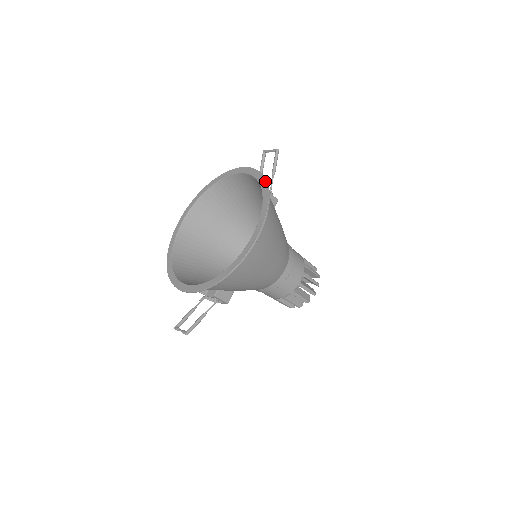
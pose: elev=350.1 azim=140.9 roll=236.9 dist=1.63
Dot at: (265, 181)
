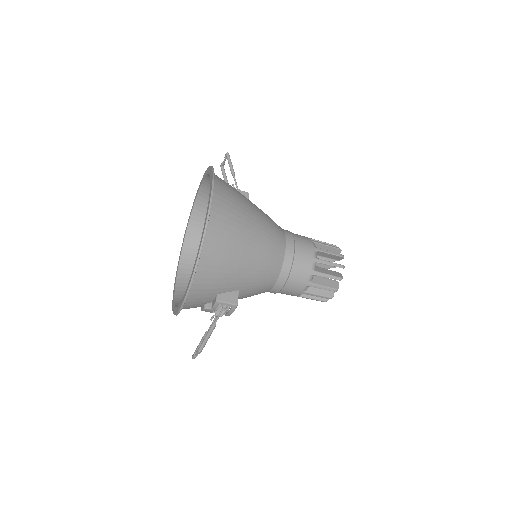
Dot at: (210, 167)
